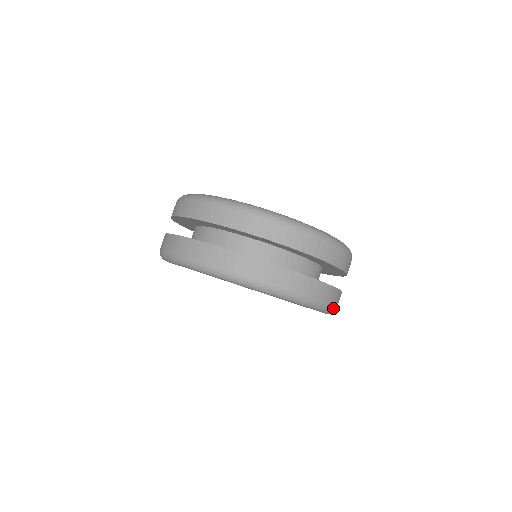
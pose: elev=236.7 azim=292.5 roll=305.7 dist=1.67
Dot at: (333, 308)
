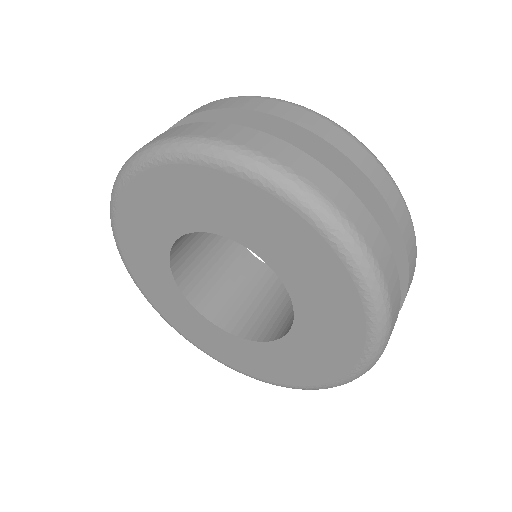
Dot at: (388, 331)
